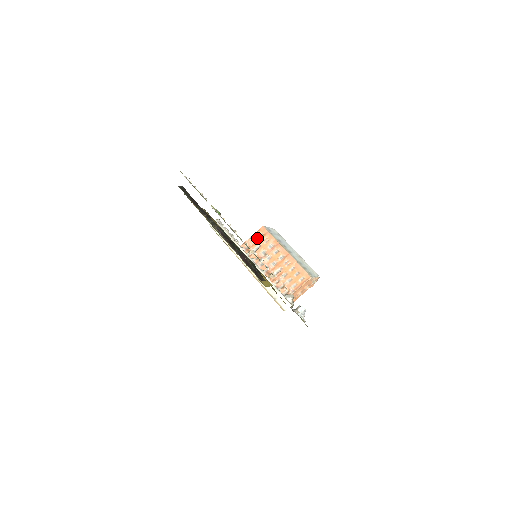
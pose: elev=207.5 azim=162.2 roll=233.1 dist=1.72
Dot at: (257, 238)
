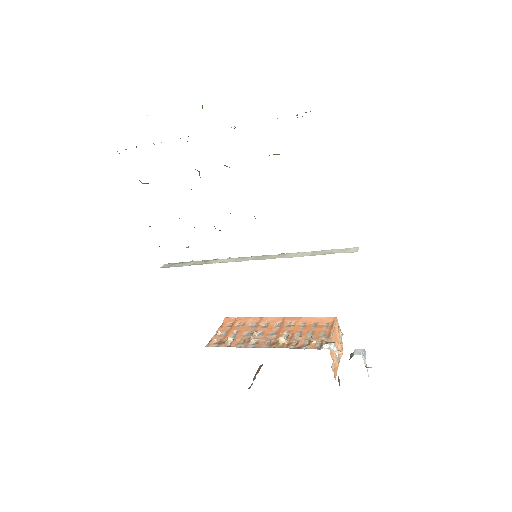
Dot at: (226, 329)
